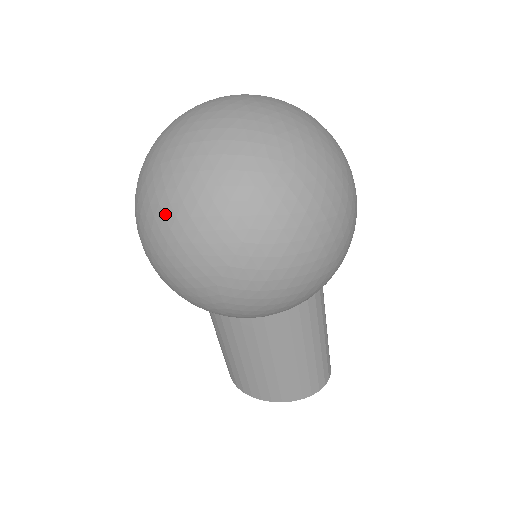
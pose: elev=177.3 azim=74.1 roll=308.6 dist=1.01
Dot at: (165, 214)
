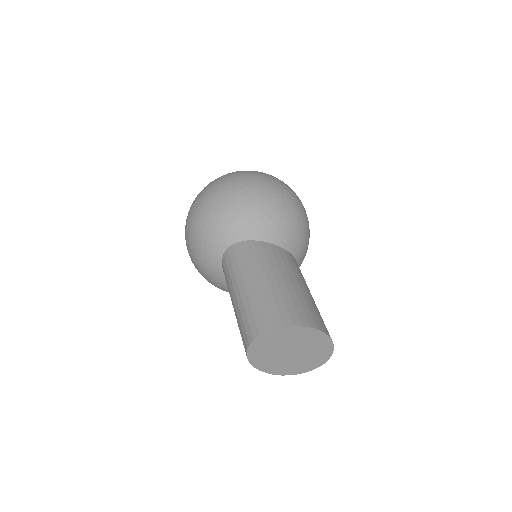
Dot at: (256, 171)
